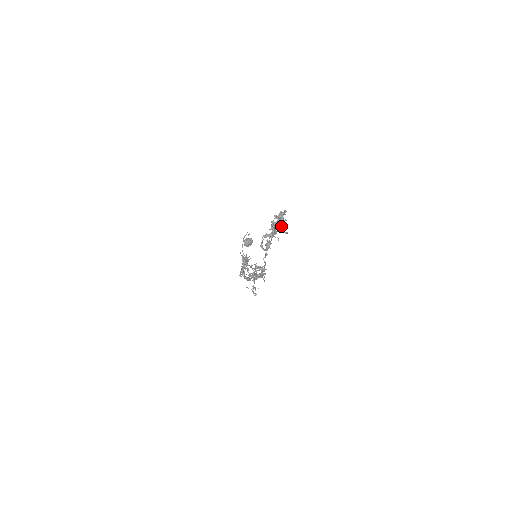
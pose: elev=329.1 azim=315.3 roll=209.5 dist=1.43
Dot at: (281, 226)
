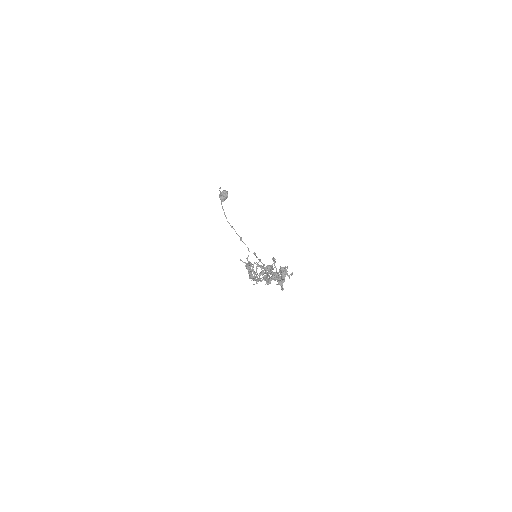
Dot at: (285, 275)
